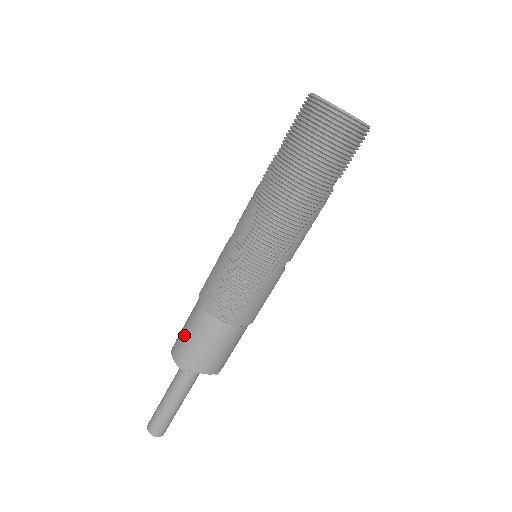
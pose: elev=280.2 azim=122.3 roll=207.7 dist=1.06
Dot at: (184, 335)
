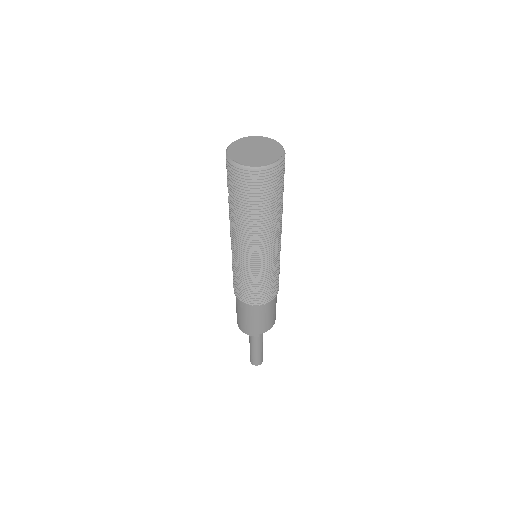
Dot at: (242, 320)
